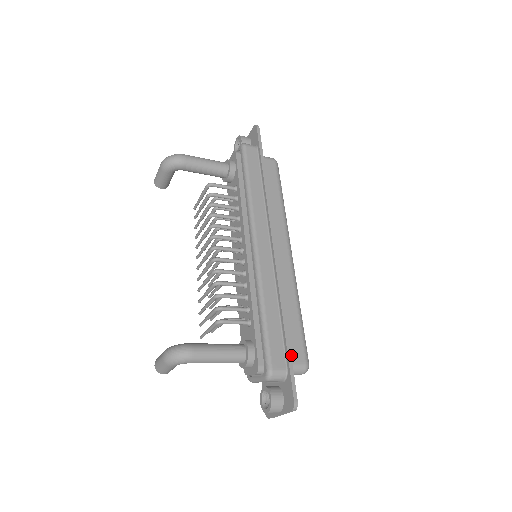
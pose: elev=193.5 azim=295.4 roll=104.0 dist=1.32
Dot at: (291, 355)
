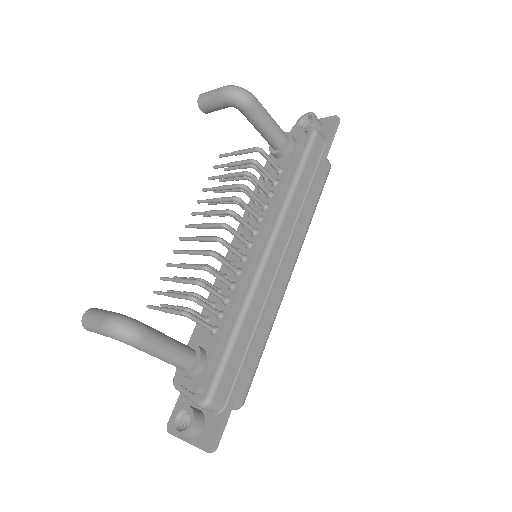
Dot at: occluded
